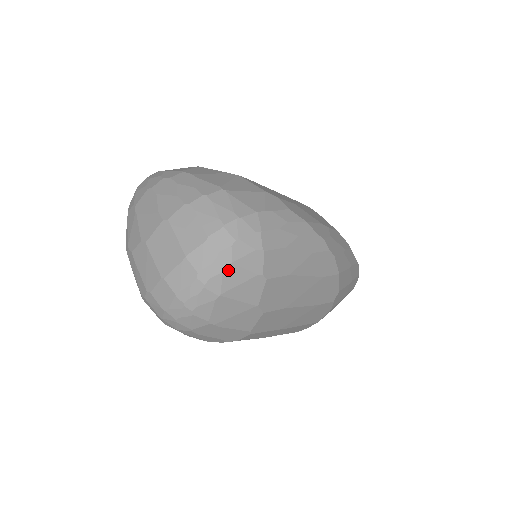
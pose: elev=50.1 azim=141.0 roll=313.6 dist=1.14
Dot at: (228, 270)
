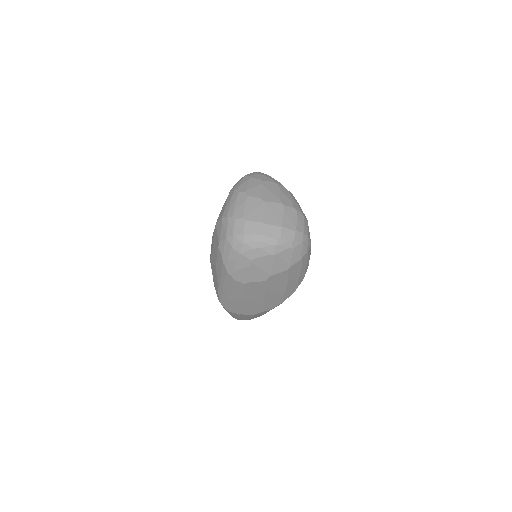
Dot at: (289, 250)
